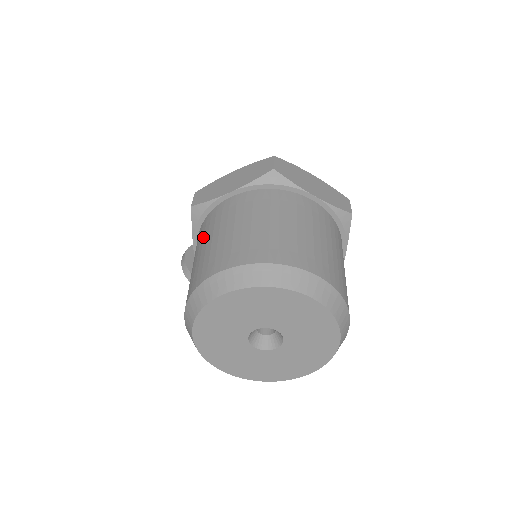
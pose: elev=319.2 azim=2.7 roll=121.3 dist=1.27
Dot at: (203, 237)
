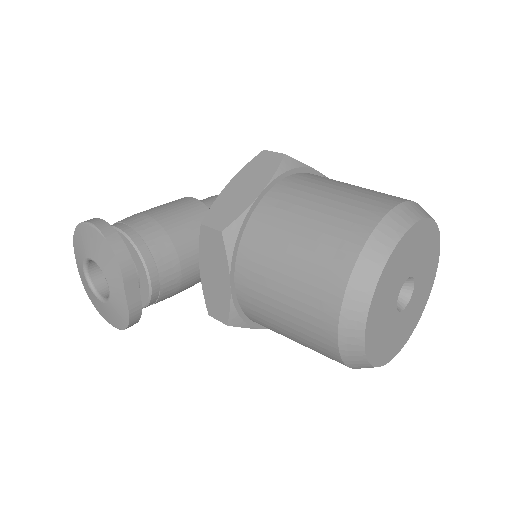
Dot at: (326, 182)
